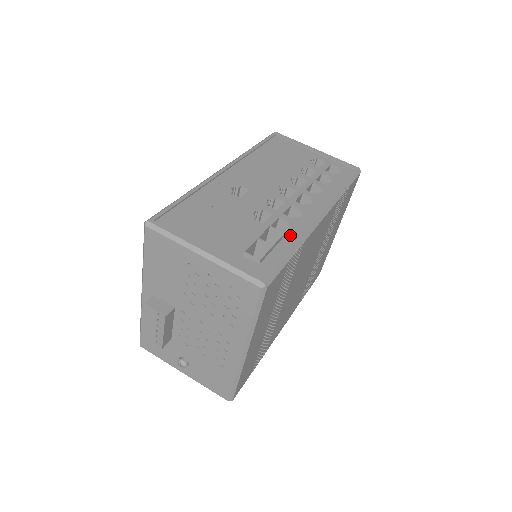
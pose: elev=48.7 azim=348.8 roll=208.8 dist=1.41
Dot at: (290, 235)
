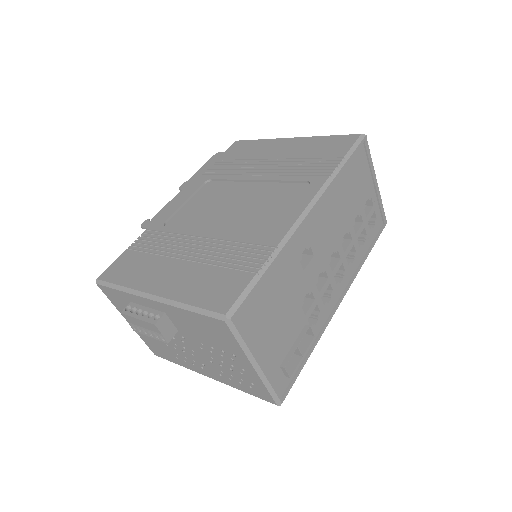
Dot at: (315, 332)
